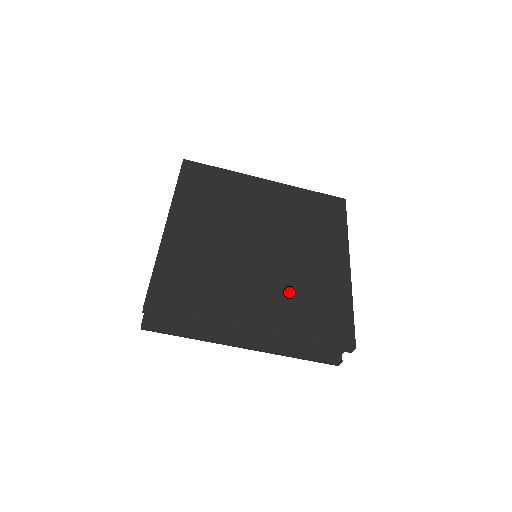
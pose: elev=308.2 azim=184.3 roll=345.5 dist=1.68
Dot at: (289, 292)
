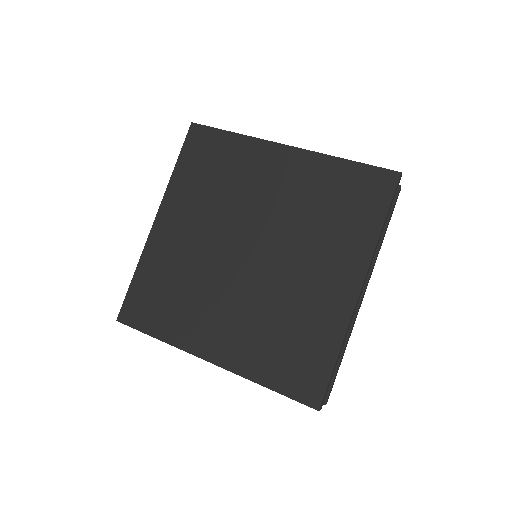
Dot at: (261, 323)
